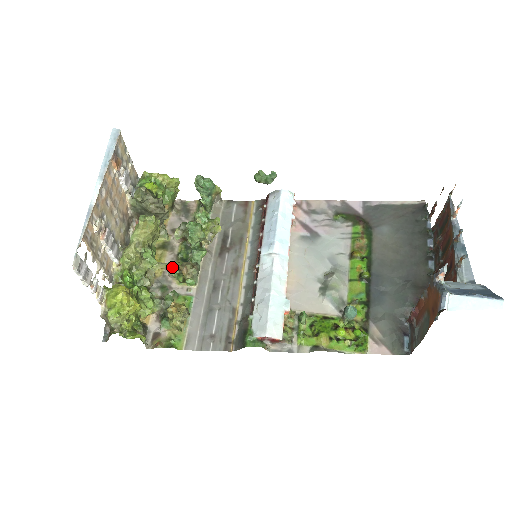
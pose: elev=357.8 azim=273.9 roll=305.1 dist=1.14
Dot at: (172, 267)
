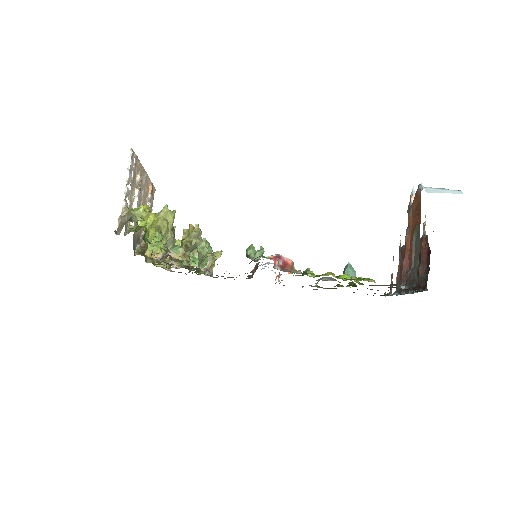
Dot at: occluded
